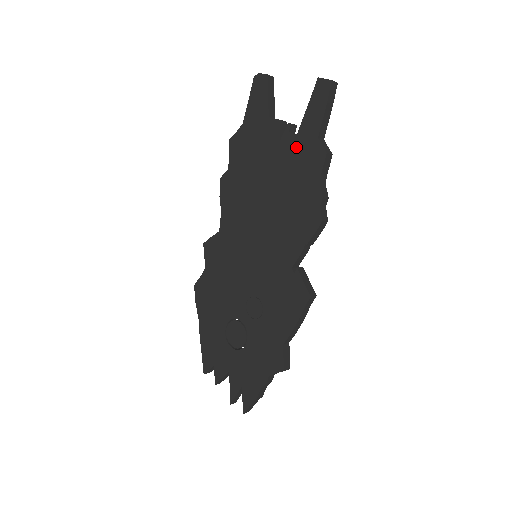
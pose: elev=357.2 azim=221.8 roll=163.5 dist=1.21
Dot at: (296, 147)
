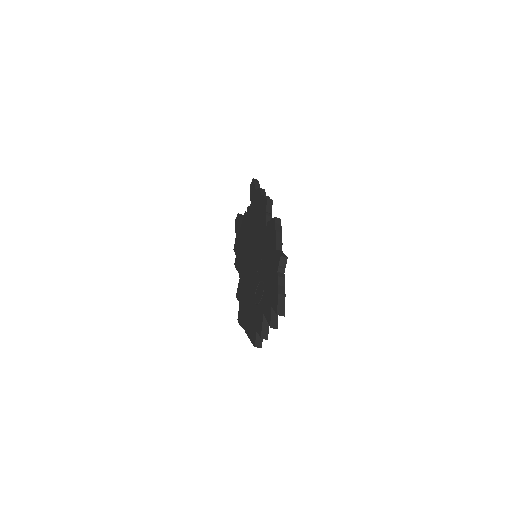
Dot at: (252, 205)
